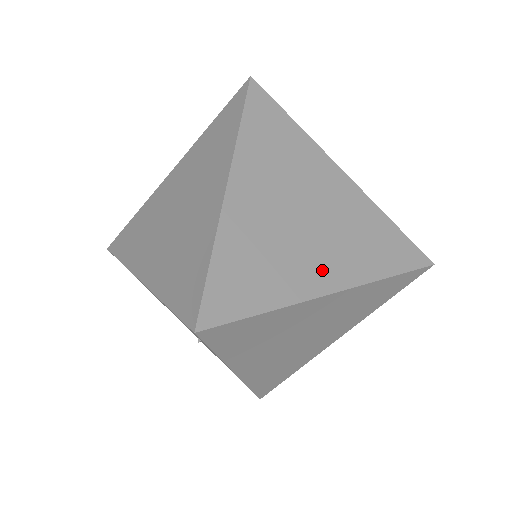
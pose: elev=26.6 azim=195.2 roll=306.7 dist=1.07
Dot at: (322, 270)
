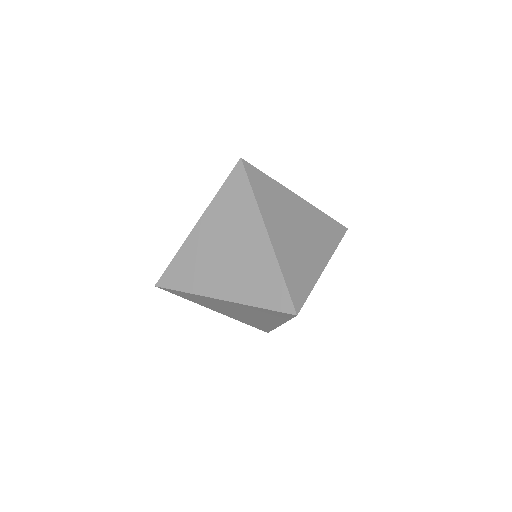
Dot at: (277, 231)
